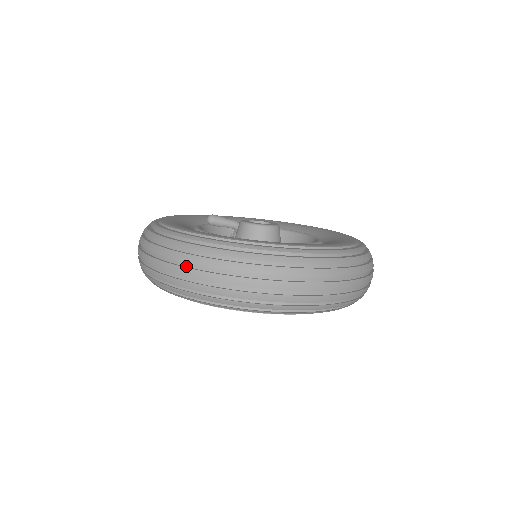
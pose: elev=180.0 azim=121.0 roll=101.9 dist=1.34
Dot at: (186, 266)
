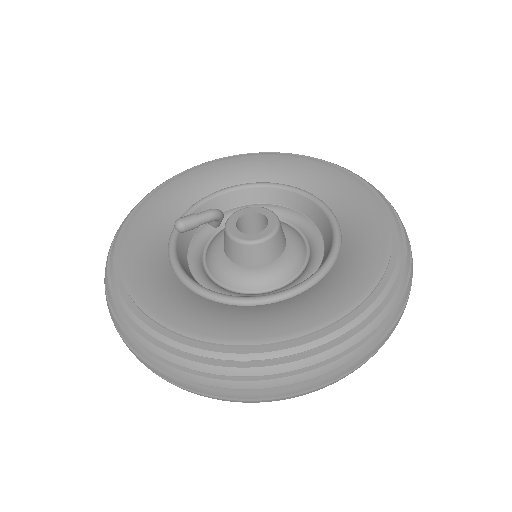
Dot at: (209, 386)
